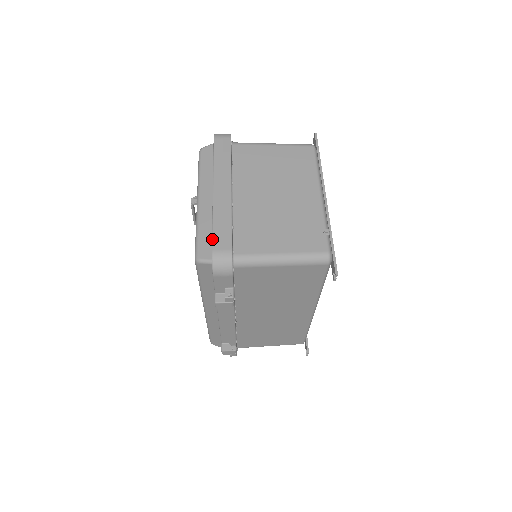
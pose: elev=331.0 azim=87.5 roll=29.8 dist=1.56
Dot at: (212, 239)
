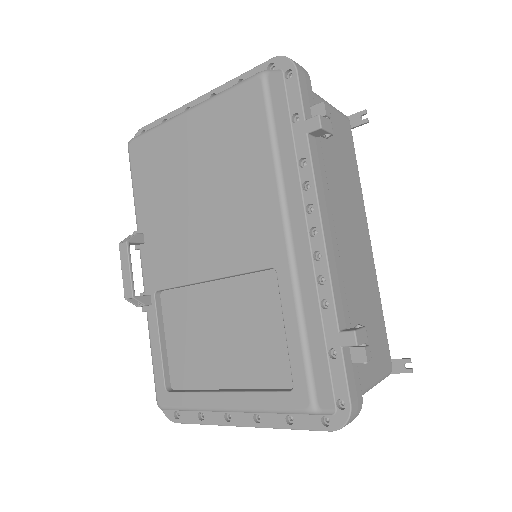
Dot at: (258, 65)
